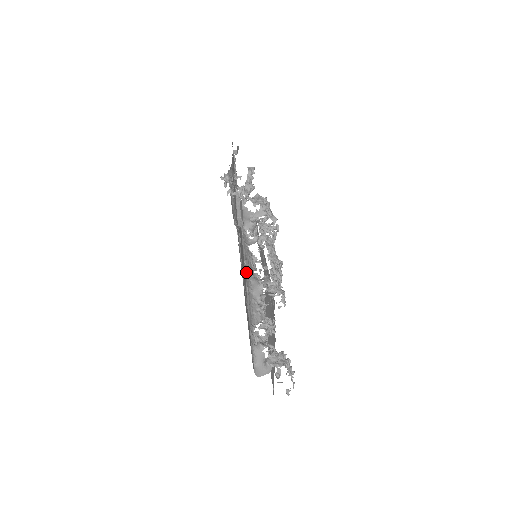
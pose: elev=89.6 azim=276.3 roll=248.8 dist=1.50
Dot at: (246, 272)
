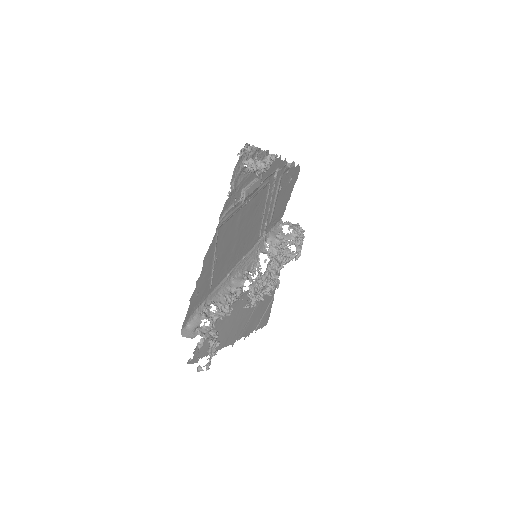
Dot at: (240, 264)
